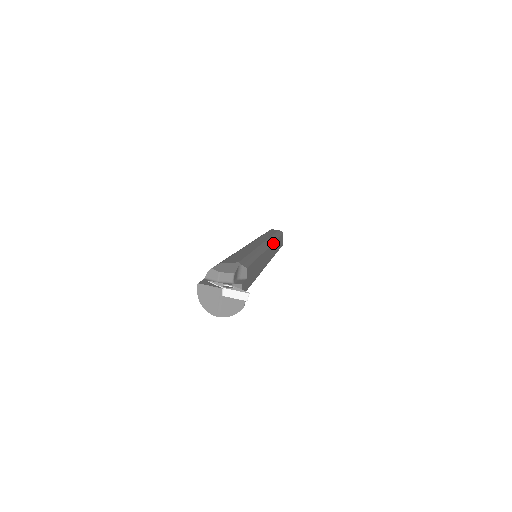
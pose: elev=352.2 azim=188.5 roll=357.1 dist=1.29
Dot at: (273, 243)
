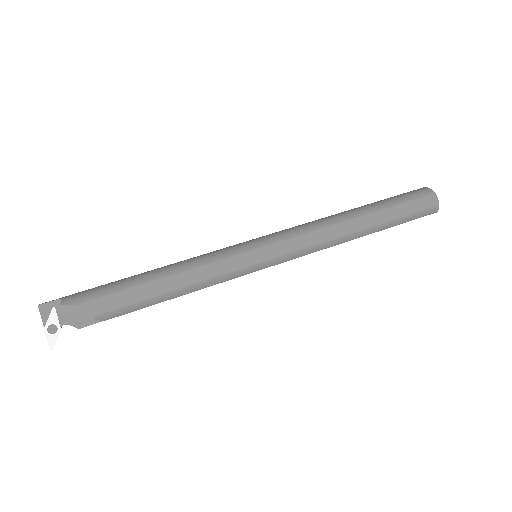
Dot at: occluded
